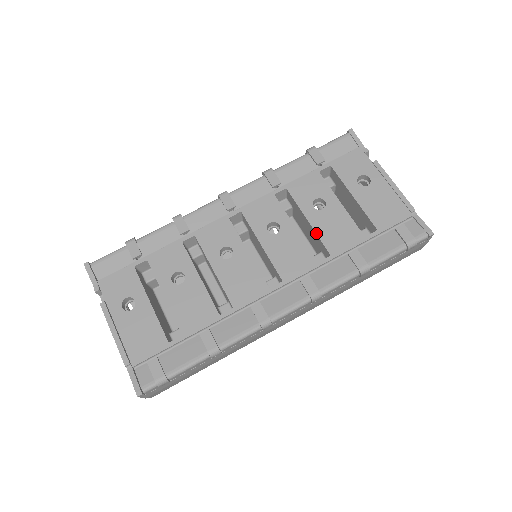
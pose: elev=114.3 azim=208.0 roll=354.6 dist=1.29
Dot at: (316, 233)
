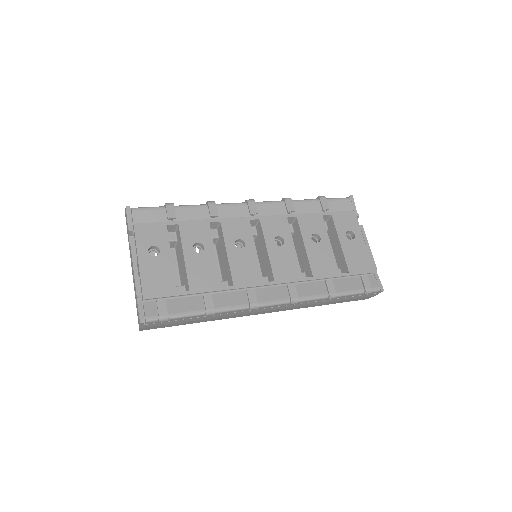
Dot at: (308, 257)
